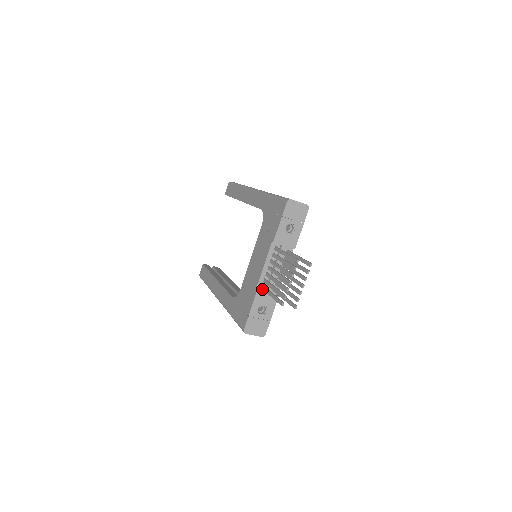
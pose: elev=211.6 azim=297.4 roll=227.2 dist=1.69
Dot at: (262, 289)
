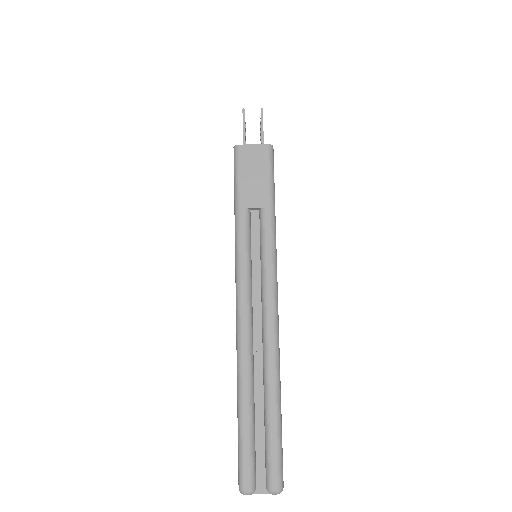
Dot at: occluded
